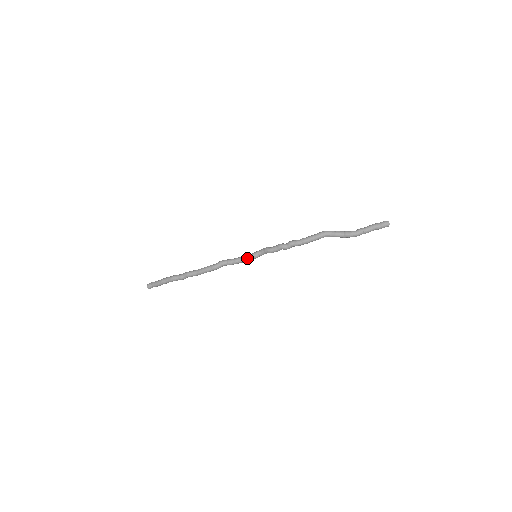
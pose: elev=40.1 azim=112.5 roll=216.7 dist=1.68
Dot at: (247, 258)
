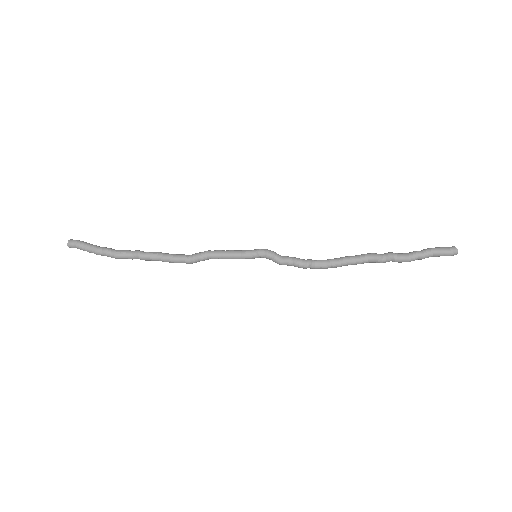
Dot at: occluded
